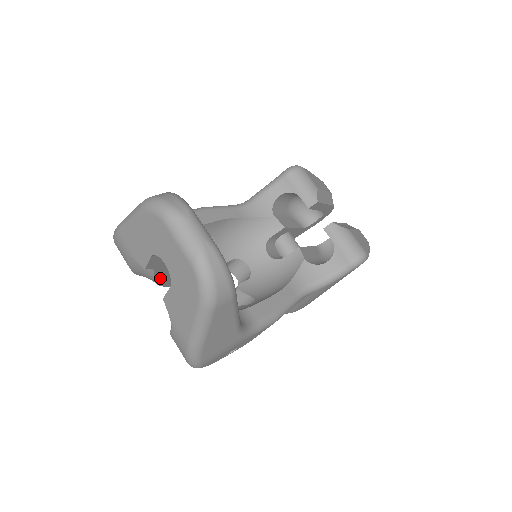
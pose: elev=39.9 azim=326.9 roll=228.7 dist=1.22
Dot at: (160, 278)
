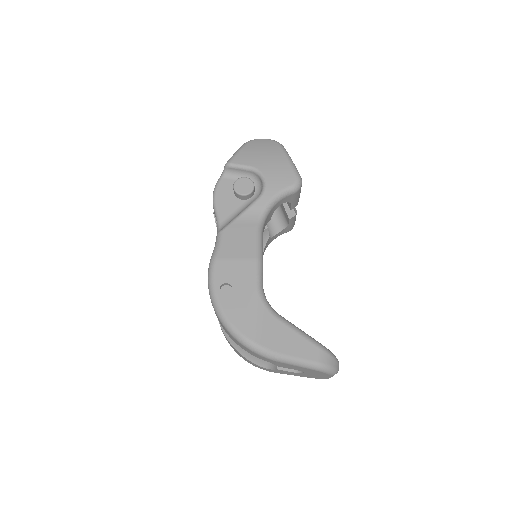
Dot at: occluded
